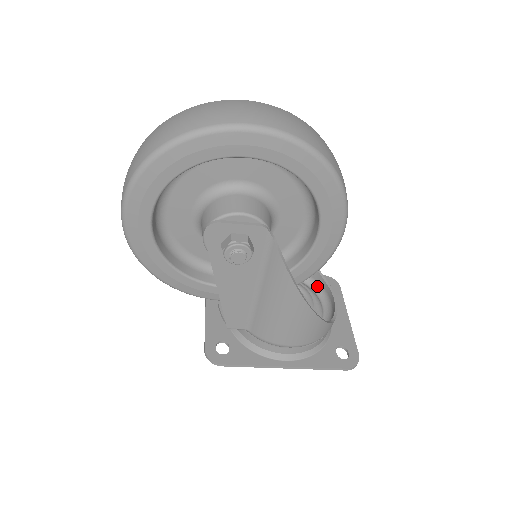
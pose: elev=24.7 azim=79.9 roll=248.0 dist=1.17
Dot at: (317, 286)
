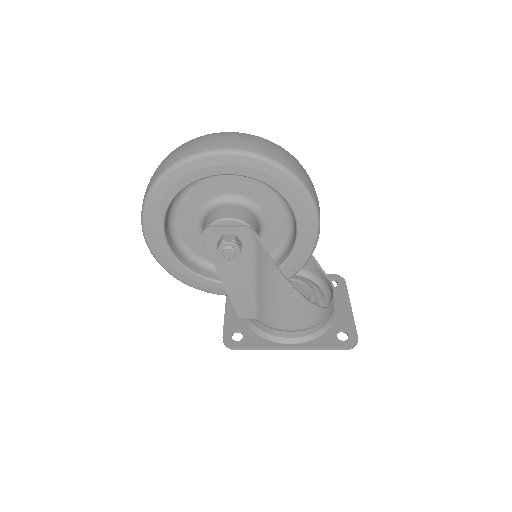
Dot at: (321, 281)
